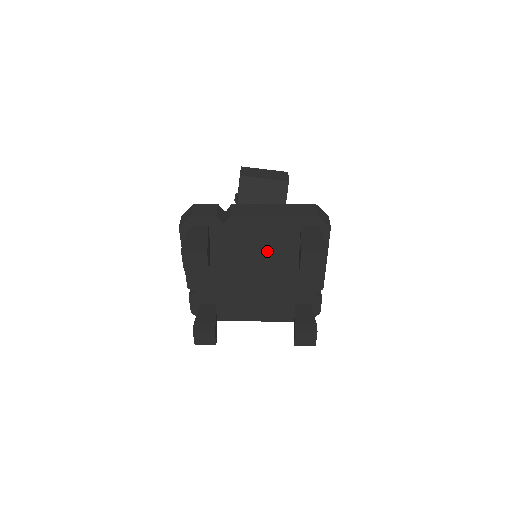
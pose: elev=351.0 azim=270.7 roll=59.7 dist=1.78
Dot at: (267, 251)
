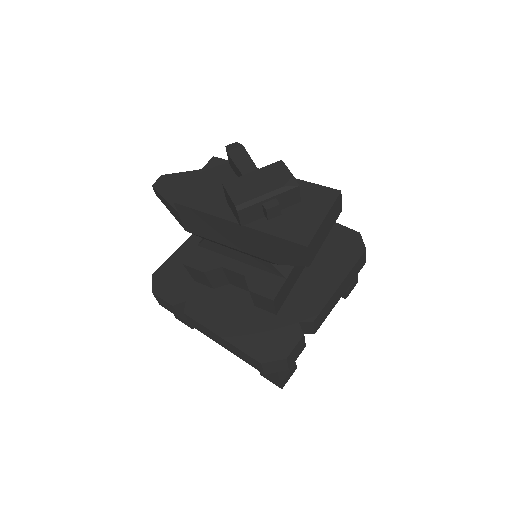
Dot at: occluded
